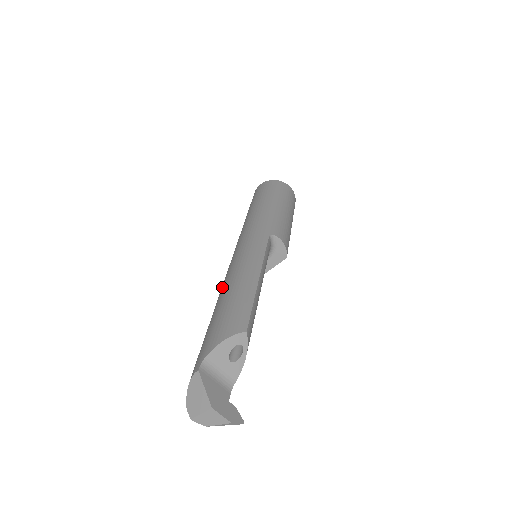
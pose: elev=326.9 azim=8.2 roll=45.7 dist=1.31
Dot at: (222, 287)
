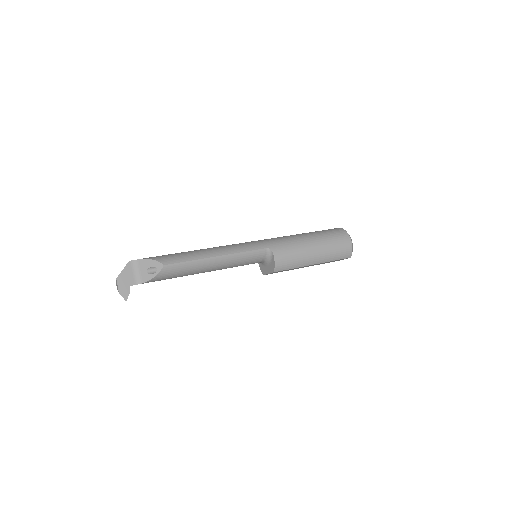
Dot at: occluded
